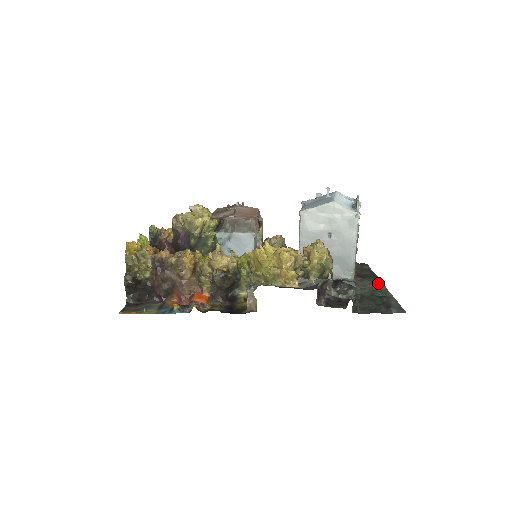
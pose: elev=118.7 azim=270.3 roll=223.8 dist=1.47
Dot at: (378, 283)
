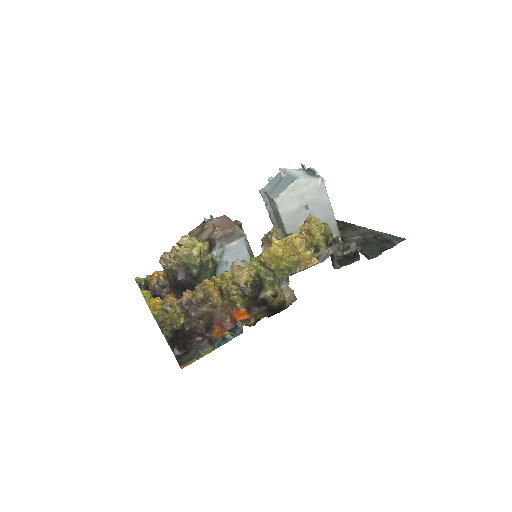
Dot at: (358, 228)
